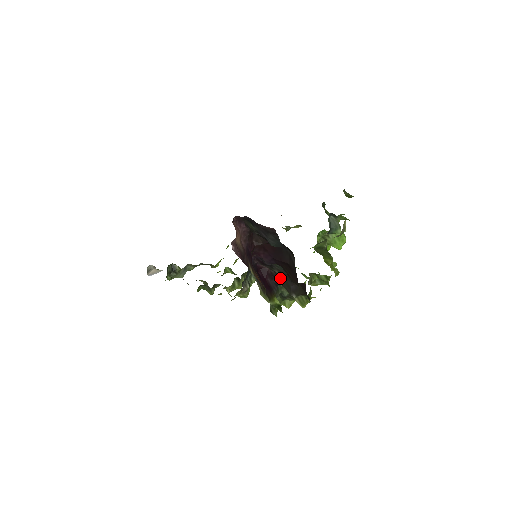
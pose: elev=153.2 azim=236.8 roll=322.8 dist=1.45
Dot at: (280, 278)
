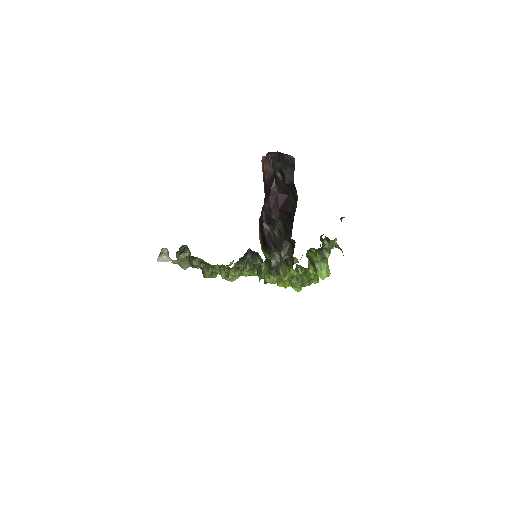
Dot at: (276, 240)
